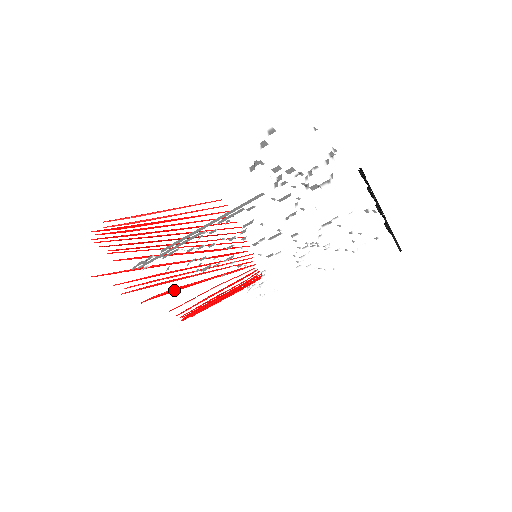
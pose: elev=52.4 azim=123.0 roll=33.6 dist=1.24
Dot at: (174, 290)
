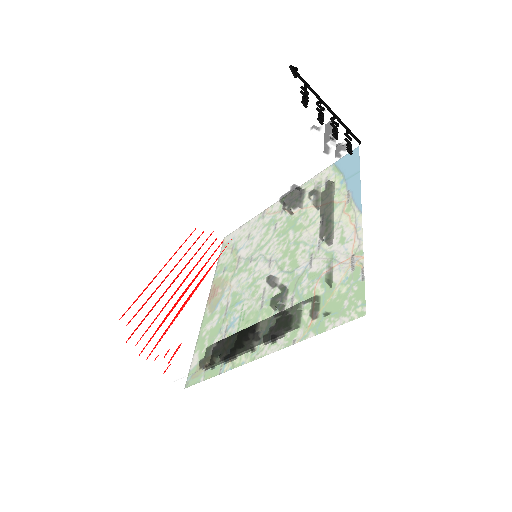
Dot at: occluded
